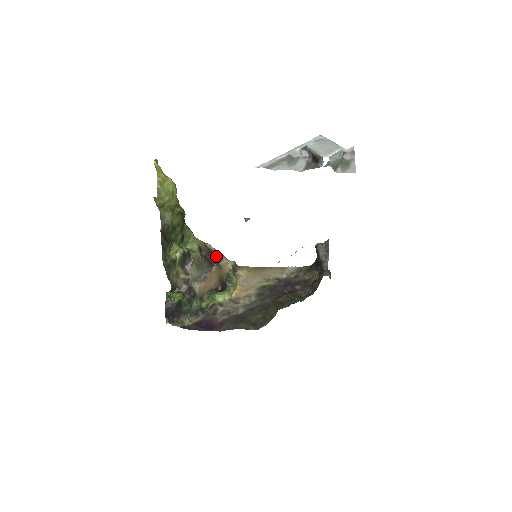
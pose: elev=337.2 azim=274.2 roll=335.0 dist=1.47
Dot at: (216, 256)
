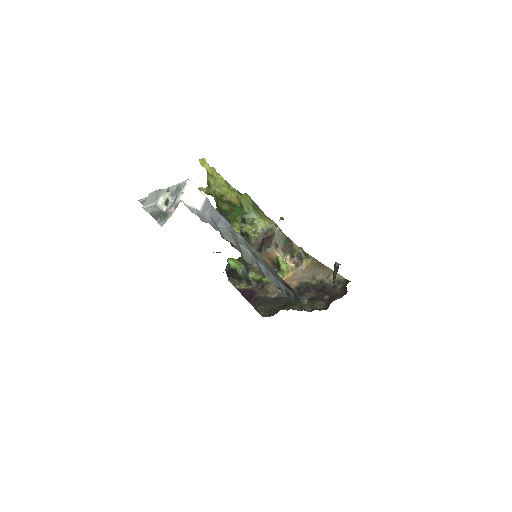
Dot at: (270, 242)
